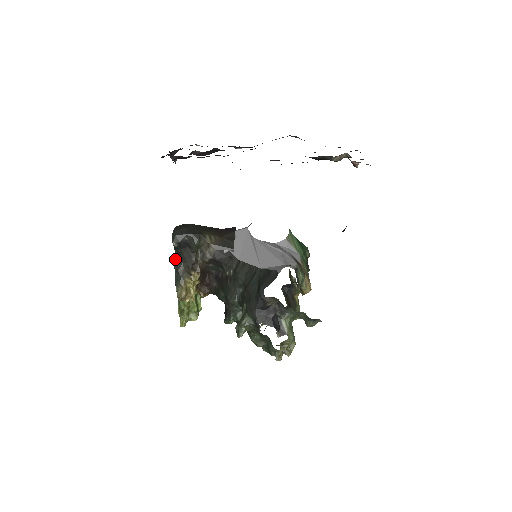
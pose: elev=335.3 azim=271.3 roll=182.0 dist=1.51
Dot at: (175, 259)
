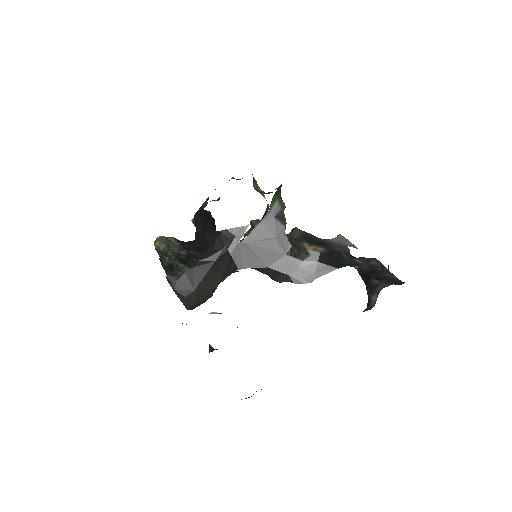
Dot at: occluded
